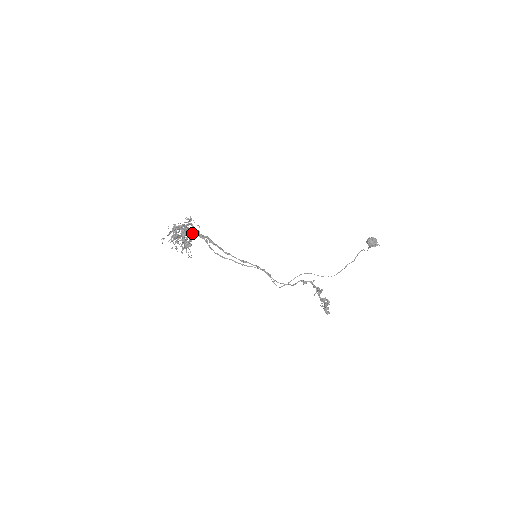
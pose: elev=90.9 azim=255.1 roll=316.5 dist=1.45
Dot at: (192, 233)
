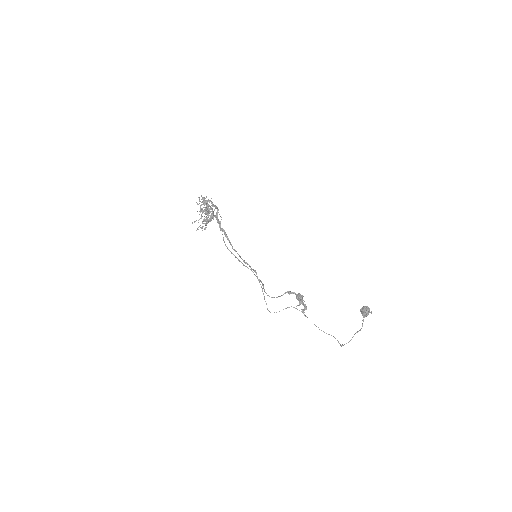
Dot at: (215, 215)
